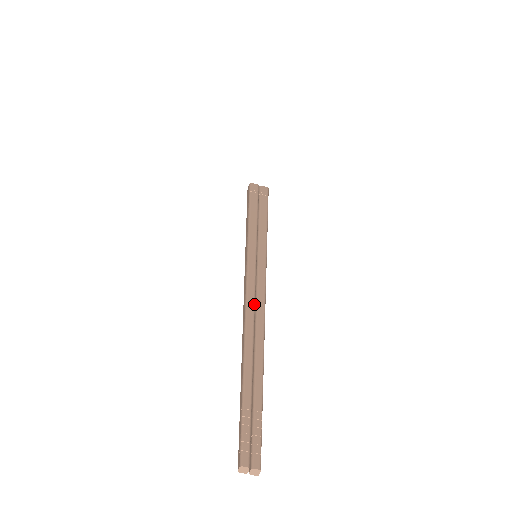
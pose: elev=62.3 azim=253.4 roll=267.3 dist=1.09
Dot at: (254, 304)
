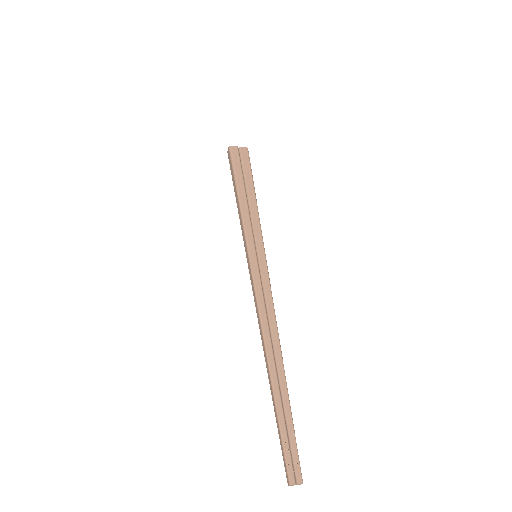
Dot at: (268, 323)
